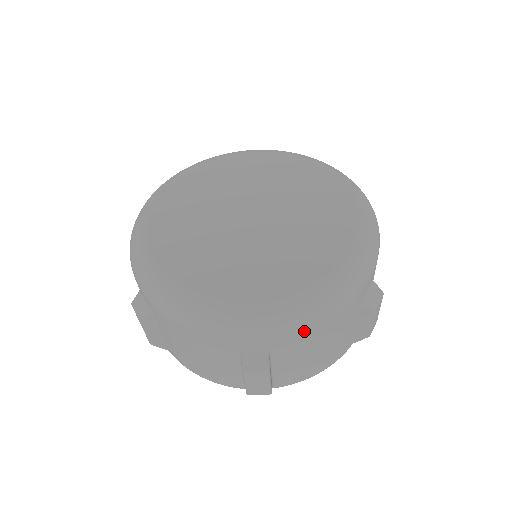
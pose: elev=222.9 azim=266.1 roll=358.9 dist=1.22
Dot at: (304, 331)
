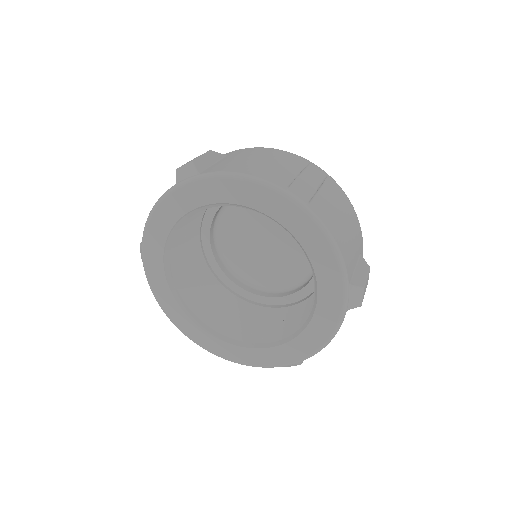
Dot at: (345, 197)
